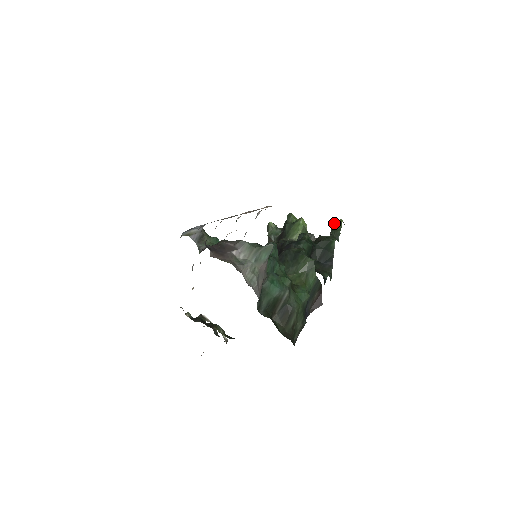
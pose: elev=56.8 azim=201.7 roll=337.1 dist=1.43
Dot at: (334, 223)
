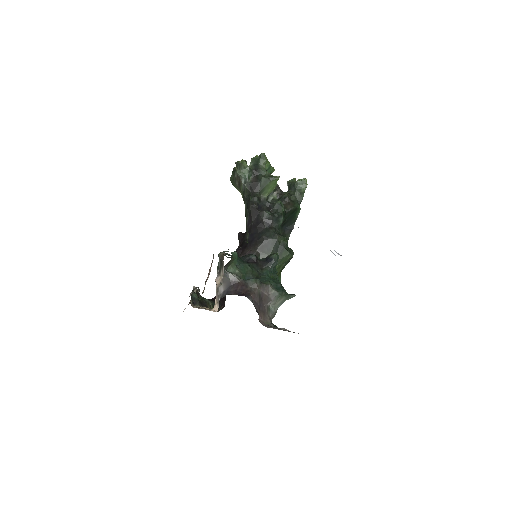
Dot at: (300, 181)
